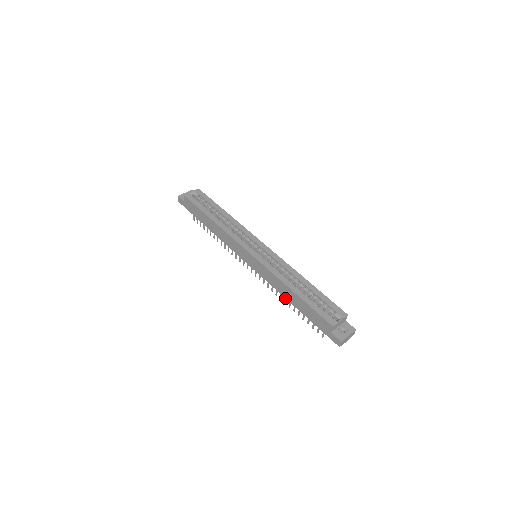
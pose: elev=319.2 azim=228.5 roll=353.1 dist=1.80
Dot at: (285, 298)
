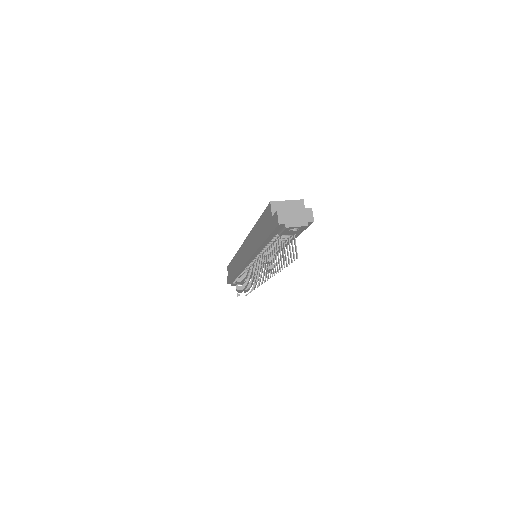
Dot at: (265, 263)
